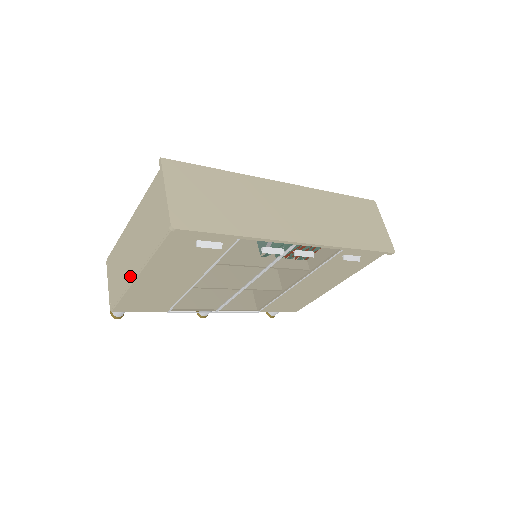
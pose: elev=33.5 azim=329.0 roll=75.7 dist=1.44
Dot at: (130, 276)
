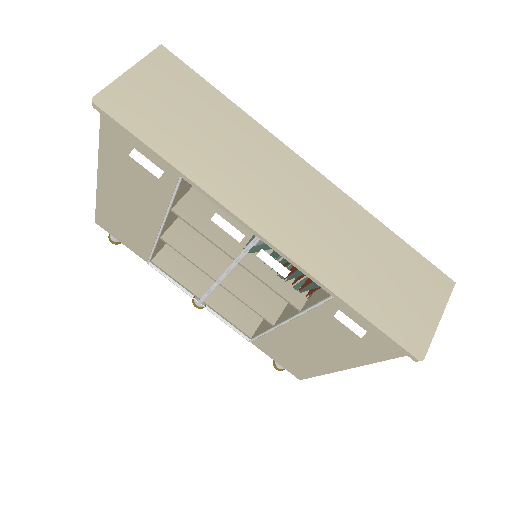
Dot at: occluded
